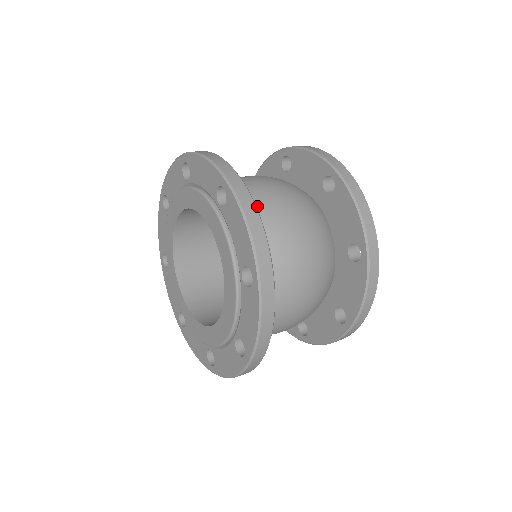
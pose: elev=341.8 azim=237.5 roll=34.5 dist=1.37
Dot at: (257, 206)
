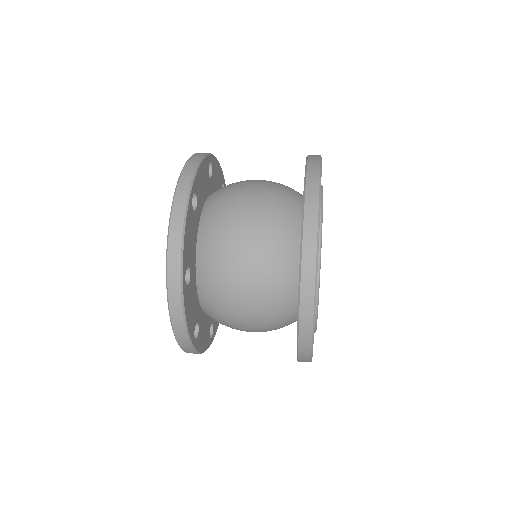
Dot at: (216, 276)
